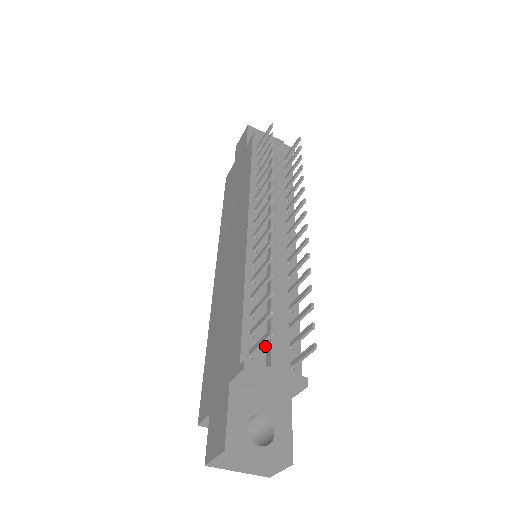
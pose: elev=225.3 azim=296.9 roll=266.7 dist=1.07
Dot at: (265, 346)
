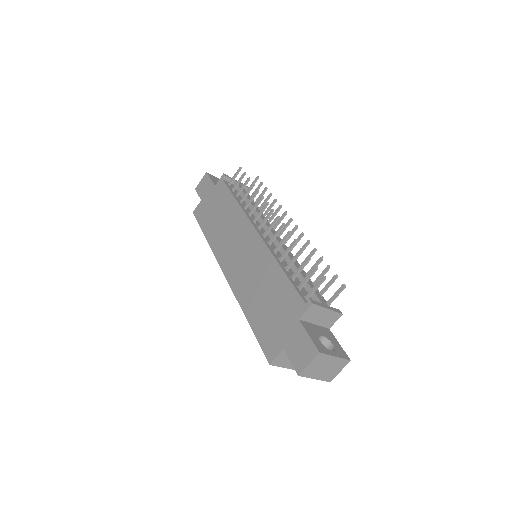
Dot at: occluded
